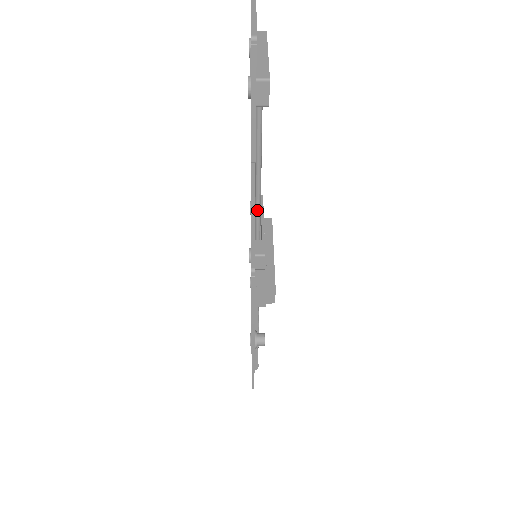
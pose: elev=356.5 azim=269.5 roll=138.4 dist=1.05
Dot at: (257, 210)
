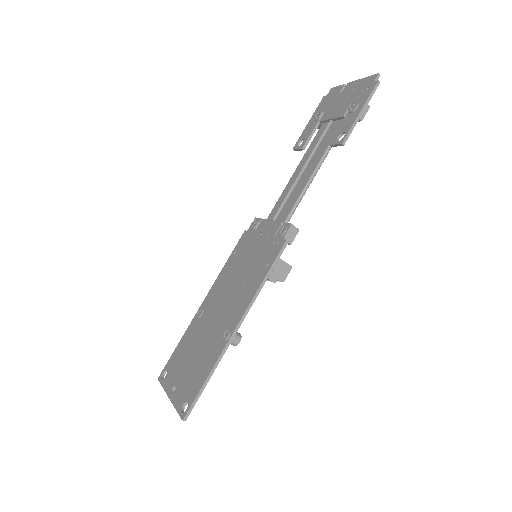
Dot at: (300, 198)
